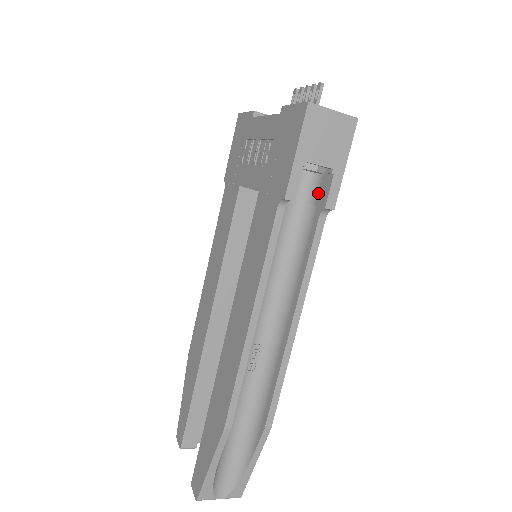
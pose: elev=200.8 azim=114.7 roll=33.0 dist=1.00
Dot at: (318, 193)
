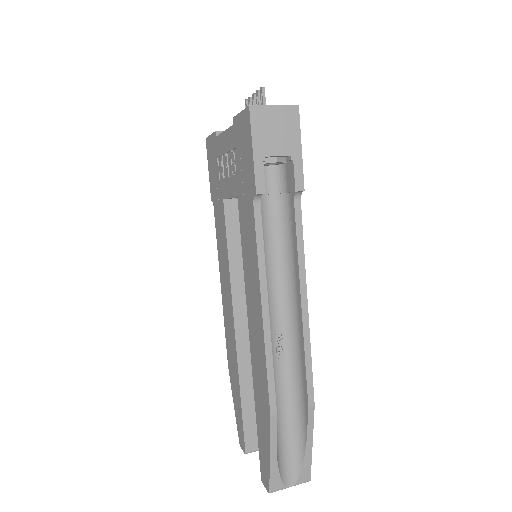
Dot at: (287, 181)
